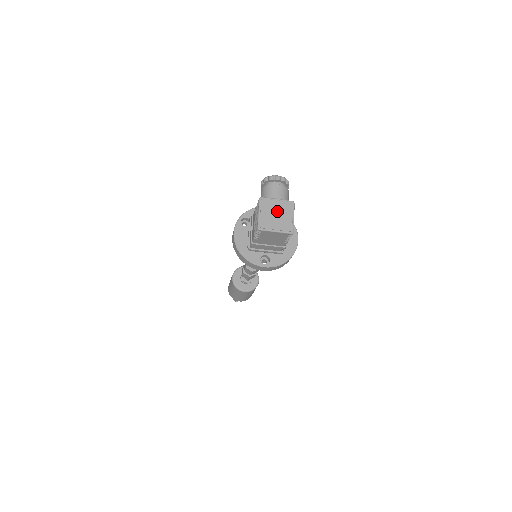
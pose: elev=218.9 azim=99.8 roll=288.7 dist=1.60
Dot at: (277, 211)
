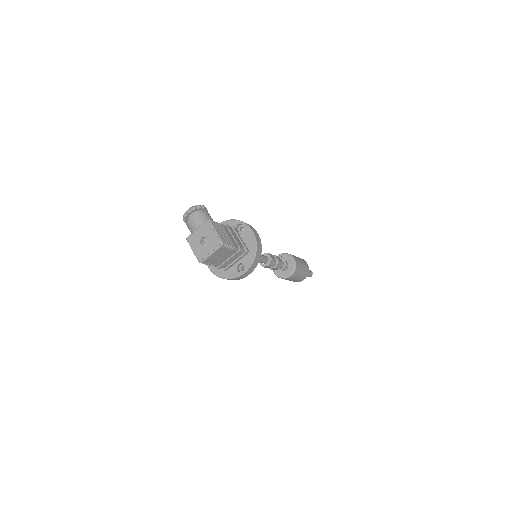
Dot at: (203, 237)
